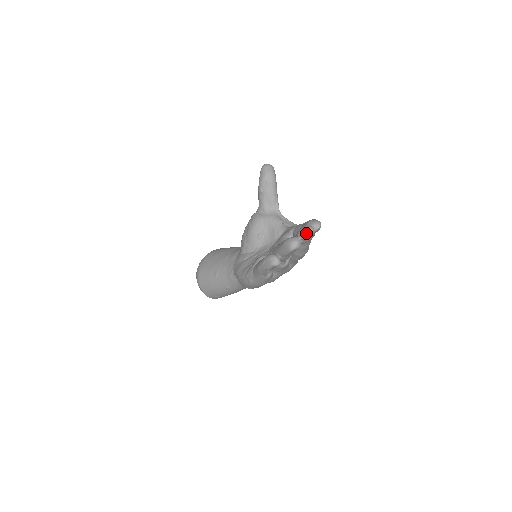
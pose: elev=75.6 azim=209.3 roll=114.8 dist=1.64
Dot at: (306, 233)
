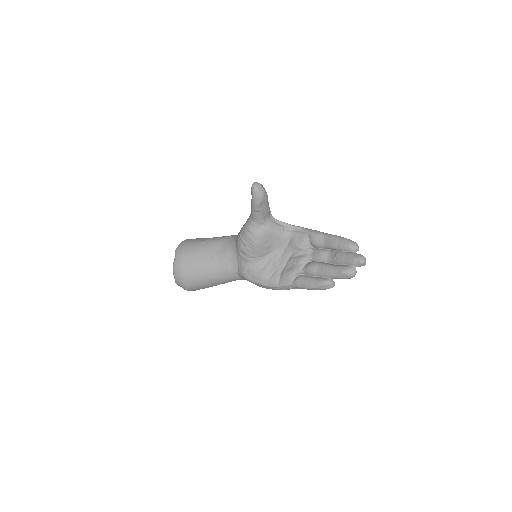
Dot at: (363, 264)
